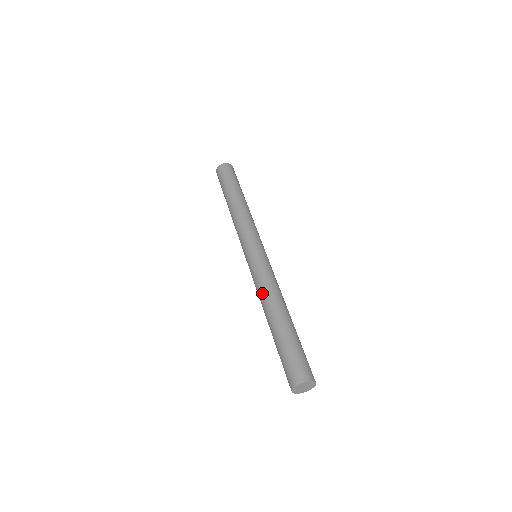
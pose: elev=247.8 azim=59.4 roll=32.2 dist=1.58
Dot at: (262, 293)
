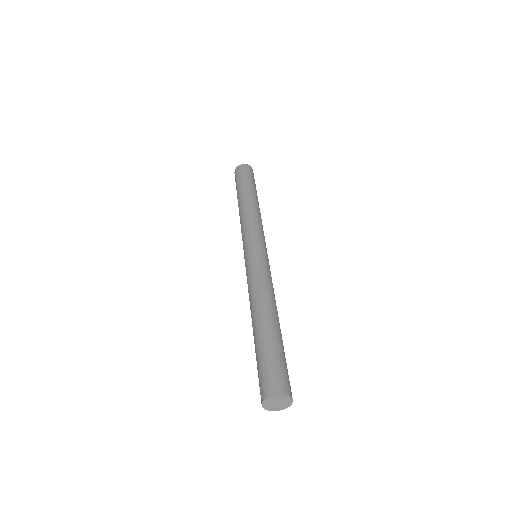
Dot at: (249, 300)
